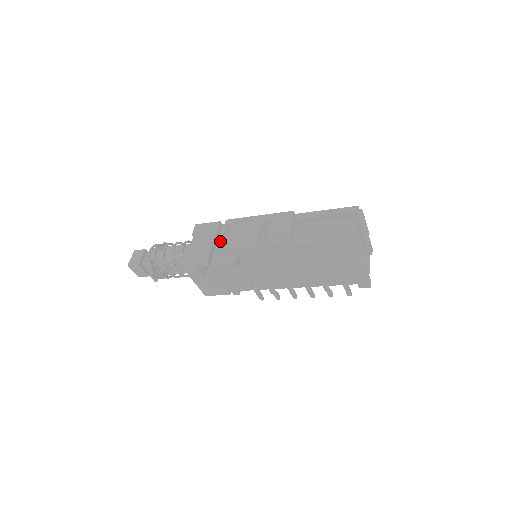
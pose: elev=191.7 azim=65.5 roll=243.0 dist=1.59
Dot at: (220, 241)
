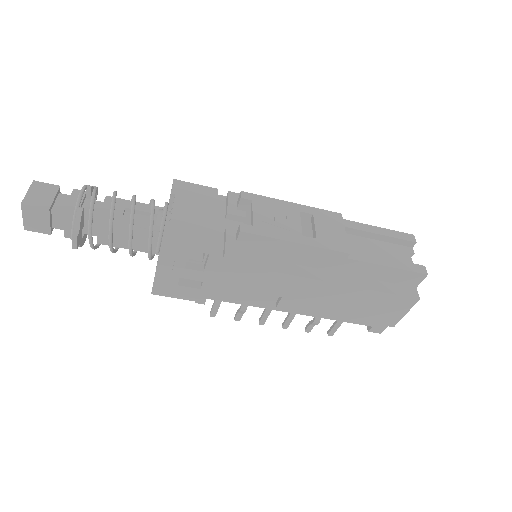
Dot at: (220, 218)
